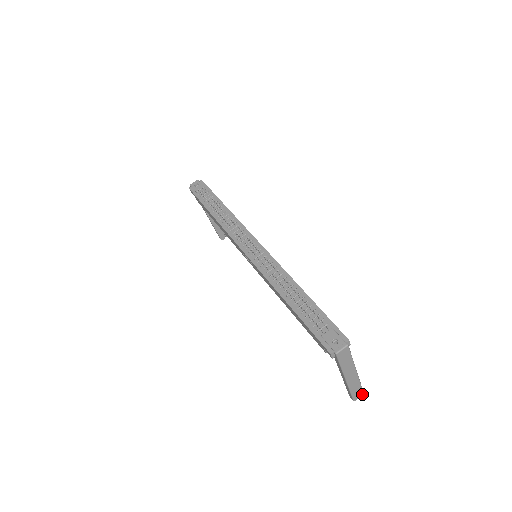
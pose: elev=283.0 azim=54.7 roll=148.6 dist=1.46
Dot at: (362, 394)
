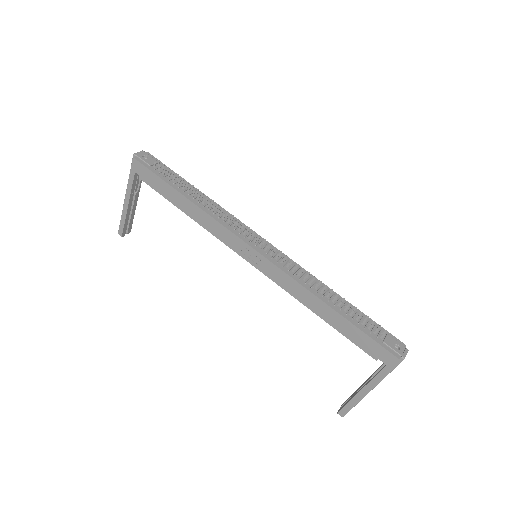
Dot at: occluded
